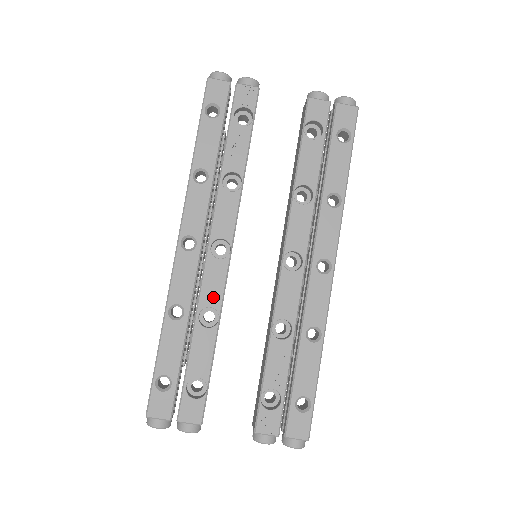
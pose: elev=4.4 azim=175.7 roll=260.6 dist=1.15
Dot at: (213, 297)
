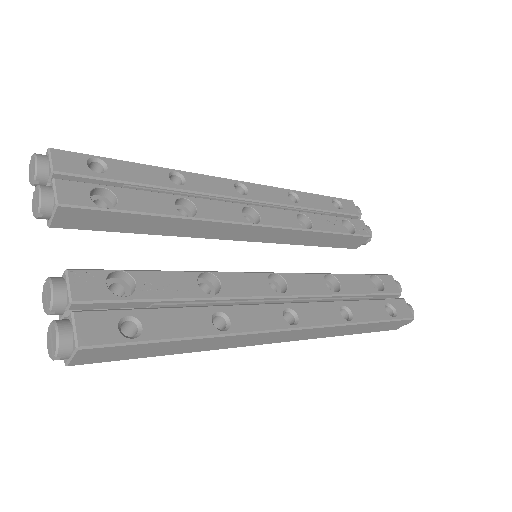
Dot at: (207, 210)
